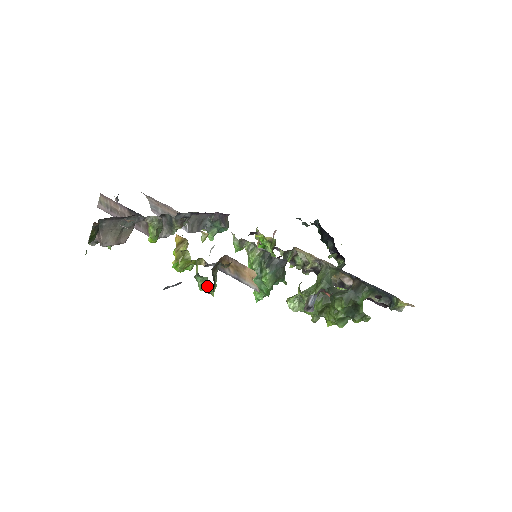
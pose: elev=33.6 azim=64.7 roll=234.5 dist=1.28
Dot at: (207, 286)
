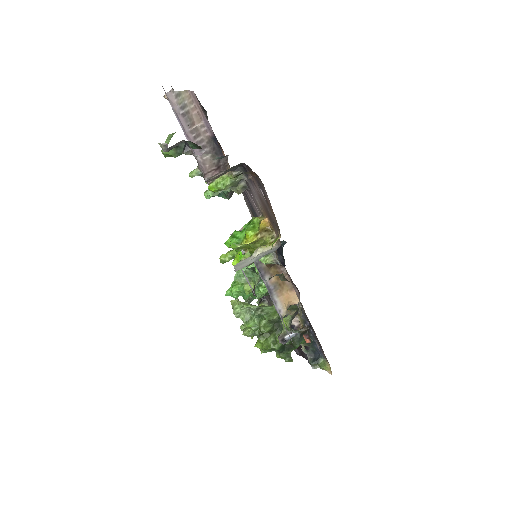
Dot at: (246, 280)
